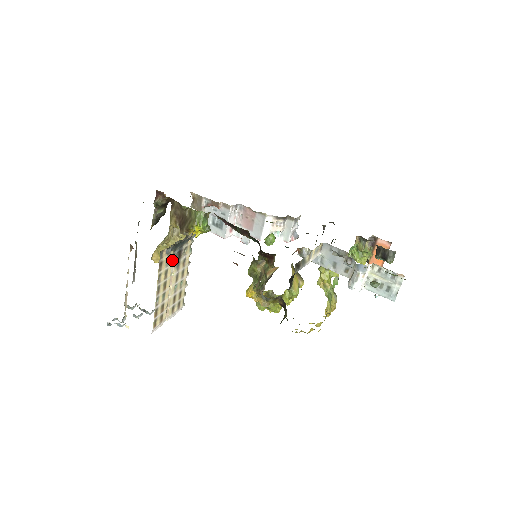
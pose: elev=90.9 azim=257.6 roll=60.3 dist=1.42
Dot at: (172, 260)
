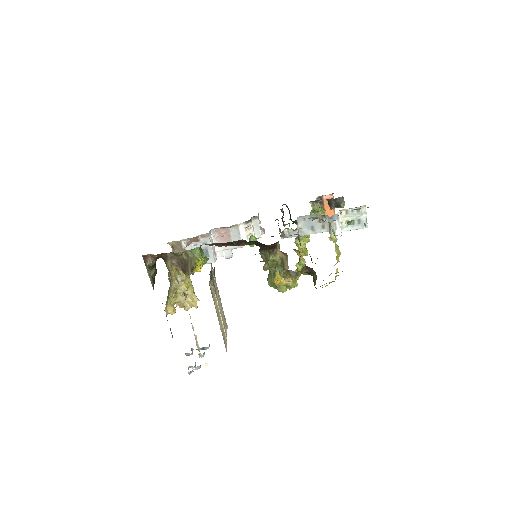
Dot at: occluded
